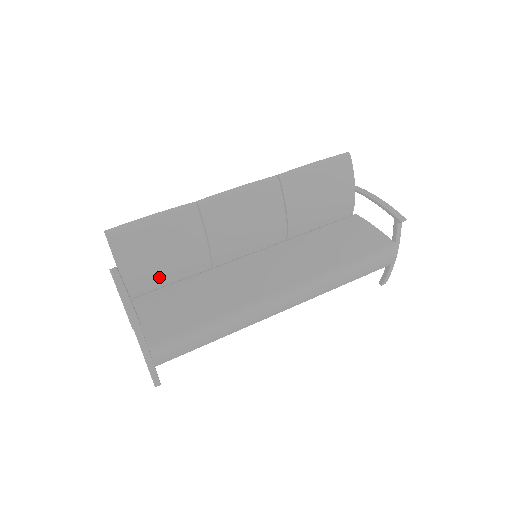
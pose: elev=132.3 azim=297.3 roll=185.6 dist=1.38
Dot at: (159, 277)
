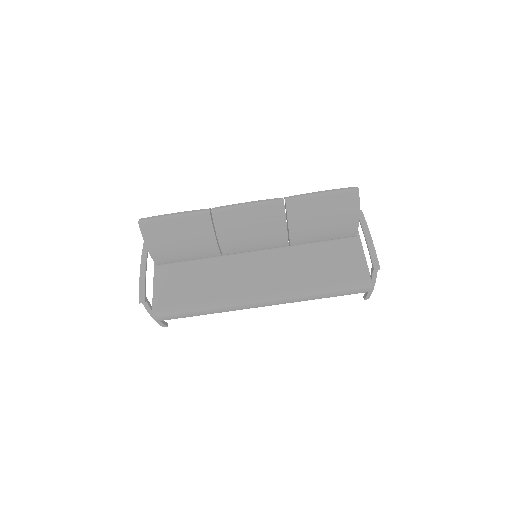
Dot at: (178, 255)
